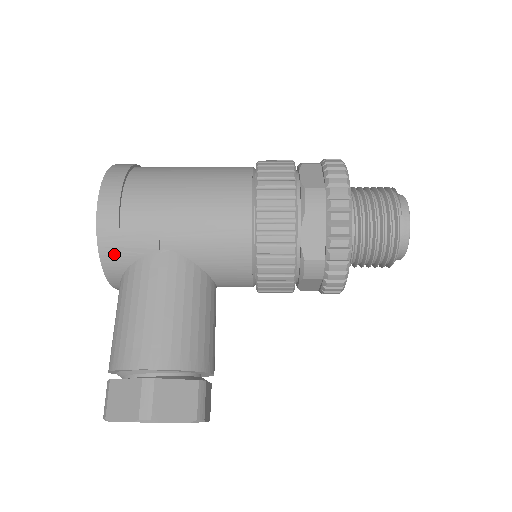
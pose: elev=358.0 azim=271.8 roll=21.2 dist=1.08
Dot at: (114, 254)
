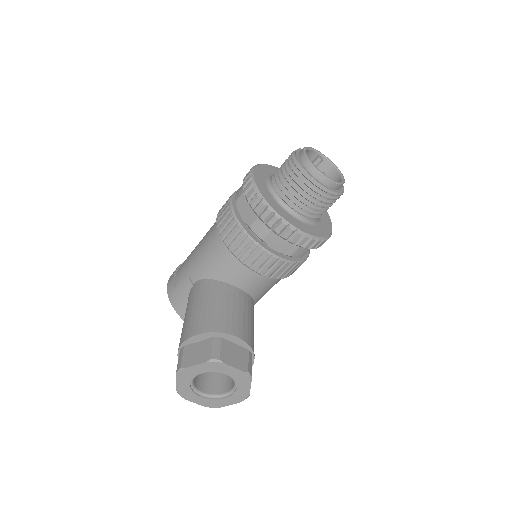
Dot at: (179, 304)
